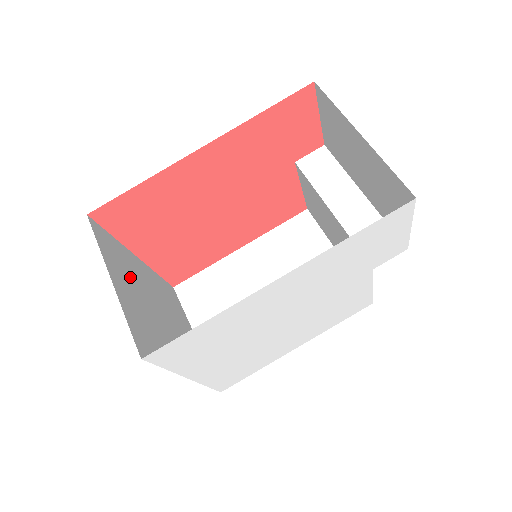
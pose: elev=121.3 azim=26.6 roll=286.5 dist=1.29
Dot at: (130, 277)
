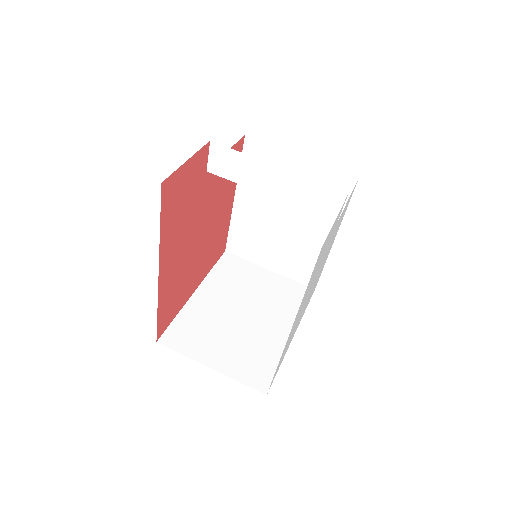
Dot at: (210, 331)
